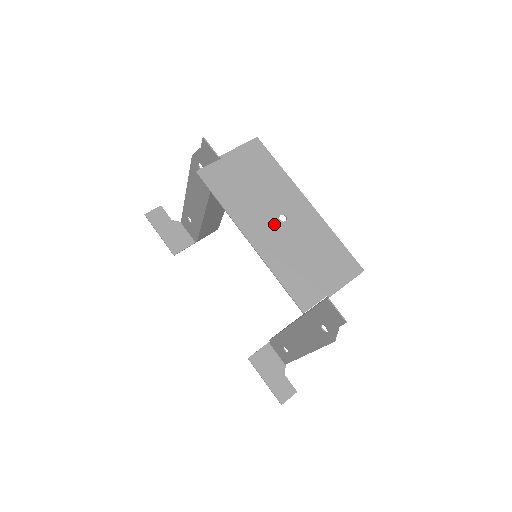
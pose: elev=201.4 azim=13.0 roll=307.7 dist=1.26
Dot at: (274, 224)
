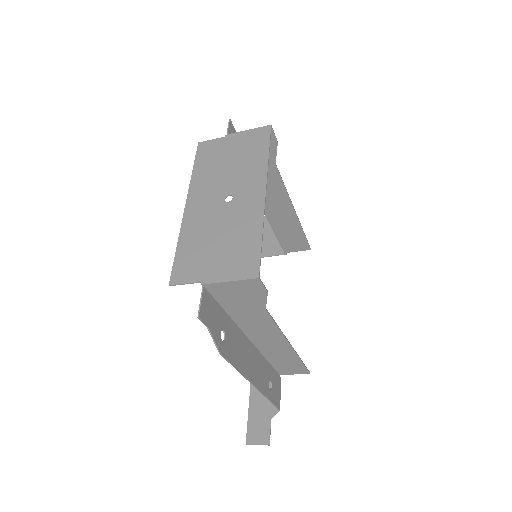
Dot at: (217, 201)
